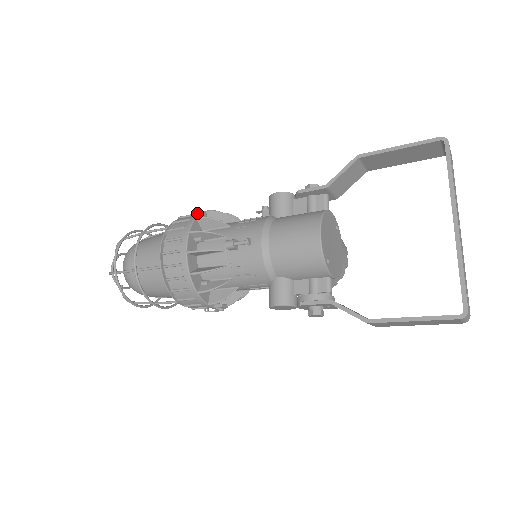
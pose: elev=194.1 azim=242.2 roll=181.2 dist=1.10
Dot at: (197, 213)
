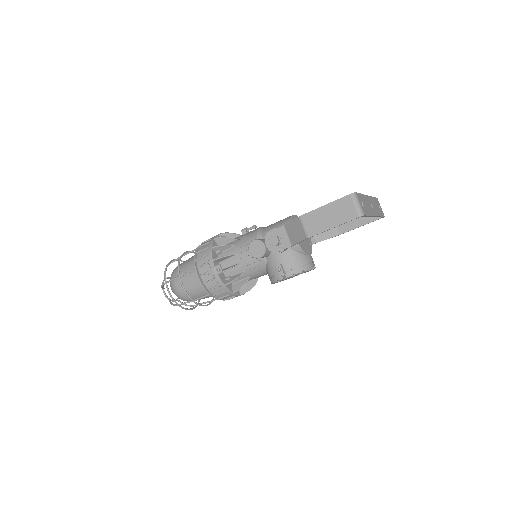
Dot at: occluded
